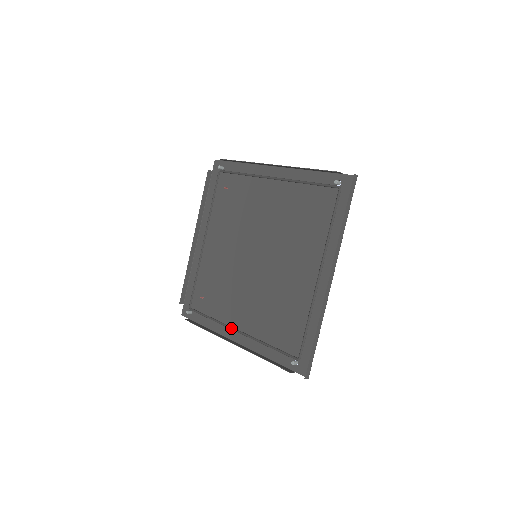
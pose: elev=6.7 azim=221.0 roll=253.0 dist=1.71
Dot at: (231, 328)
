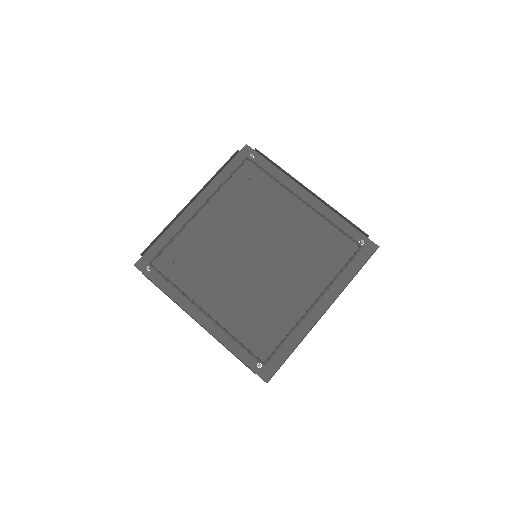
Dot at: (198, 307)
